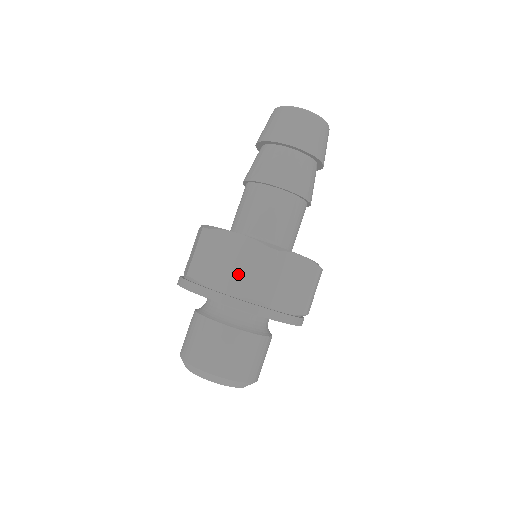
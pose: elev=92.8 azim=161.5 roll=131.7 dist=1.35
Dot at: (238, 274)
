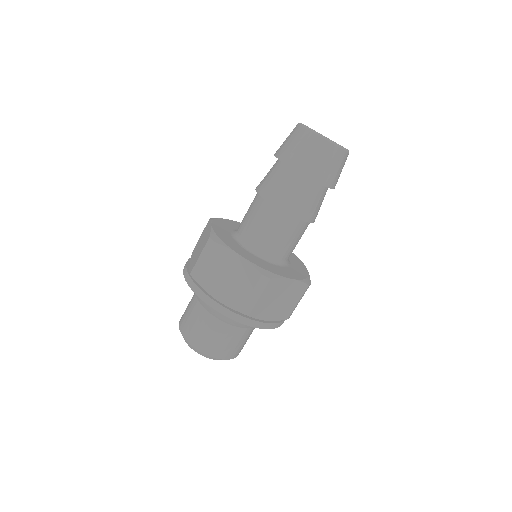
Dot at: (232, 289)
